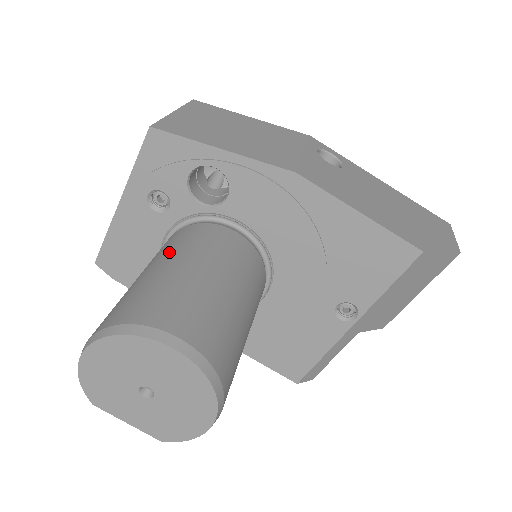
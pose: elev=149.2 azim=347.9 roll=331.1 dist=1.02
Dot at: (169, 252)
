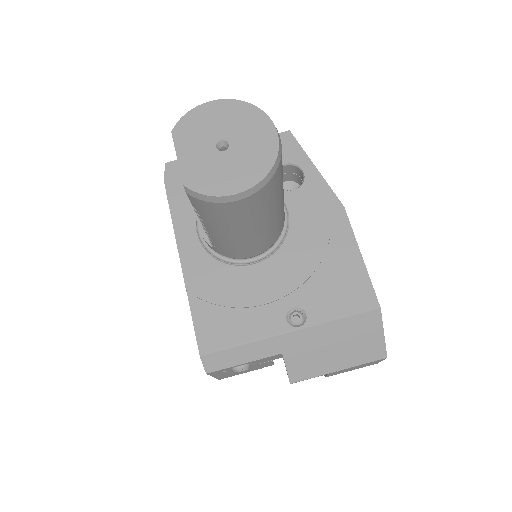
Dot at: occluded
